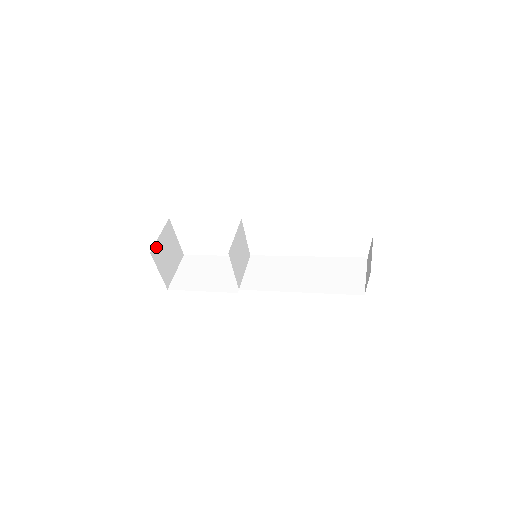
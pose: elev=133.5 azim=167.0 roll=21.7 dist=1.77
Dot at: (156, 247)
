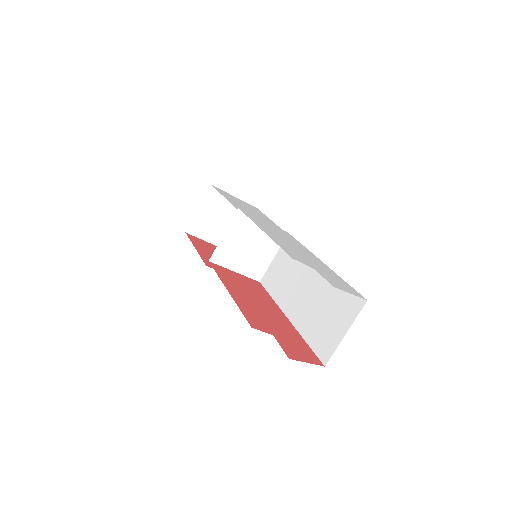
Dot at: (195, 223)
